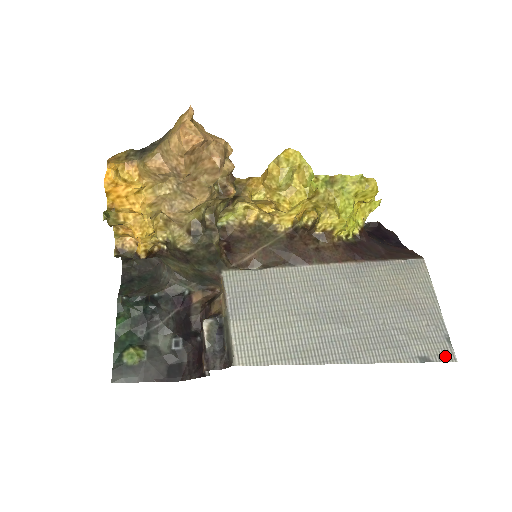
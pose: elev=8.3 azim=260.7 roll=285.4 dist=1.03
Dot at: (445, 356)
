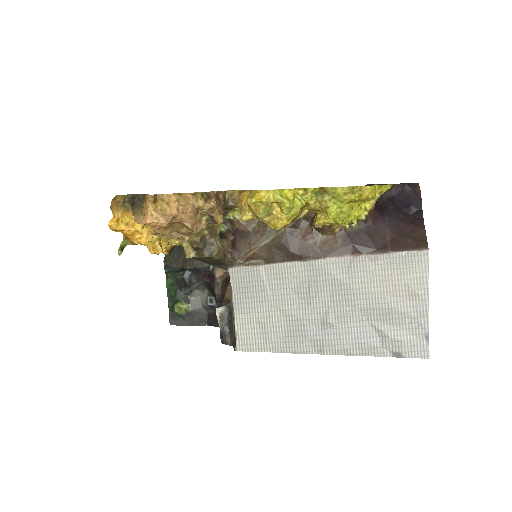
Dot at: (419, 353)
